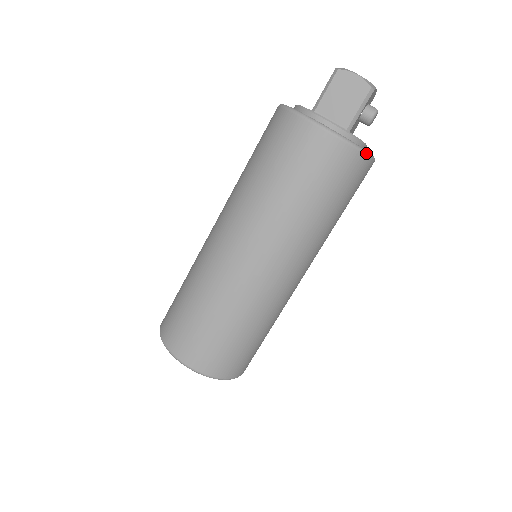
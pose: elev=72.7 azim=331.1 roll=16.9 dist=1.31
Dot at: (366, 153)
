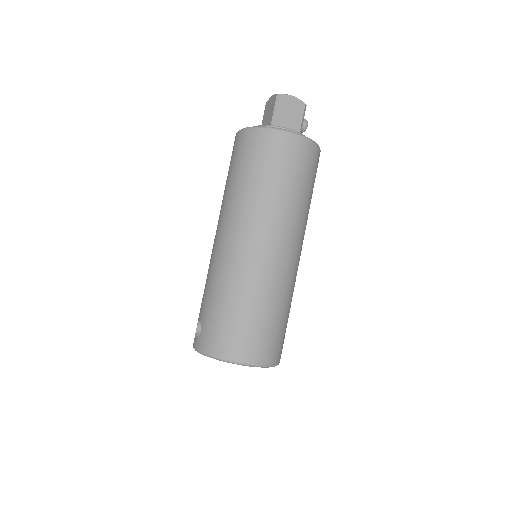
Dot at: occluded
